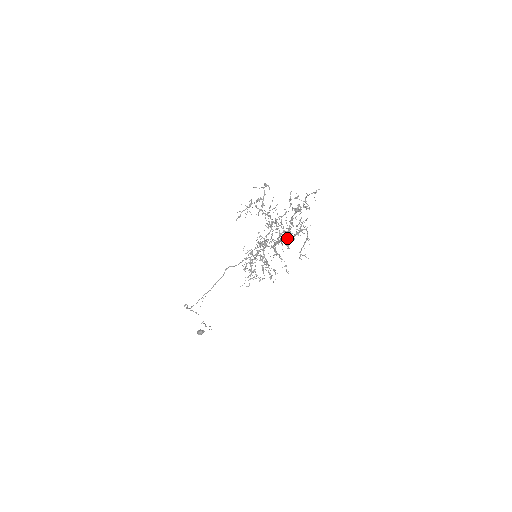
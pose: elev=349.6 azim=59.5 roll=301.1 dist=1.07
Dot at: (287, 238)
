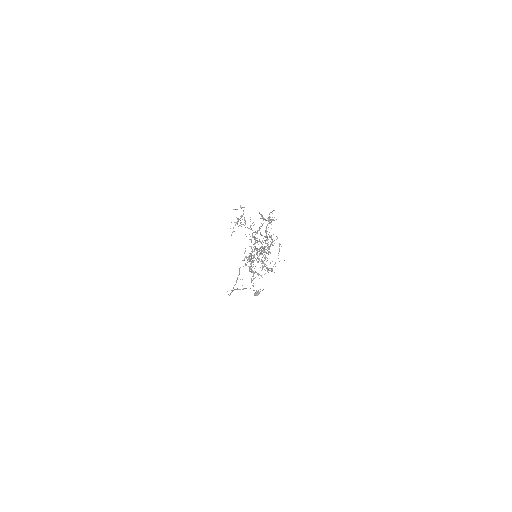
Dot at: (264, 251)
